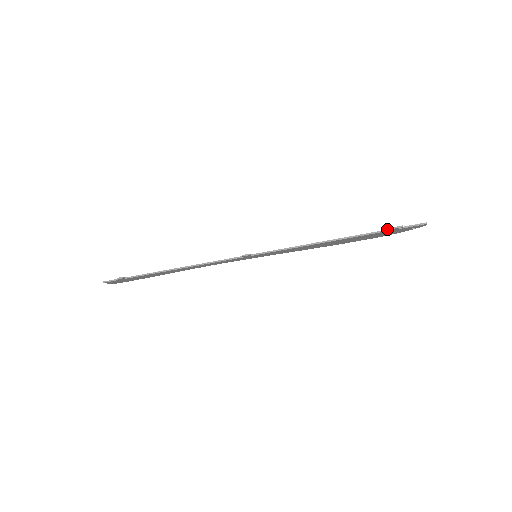
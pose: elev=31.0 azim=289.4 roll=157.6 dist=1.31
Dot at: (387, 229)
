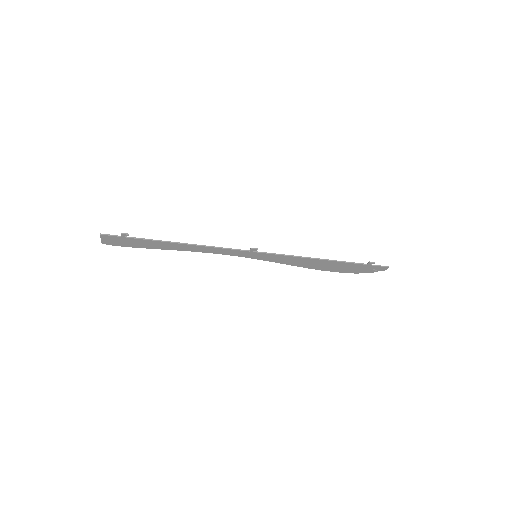
Dot at: (362, 263)
